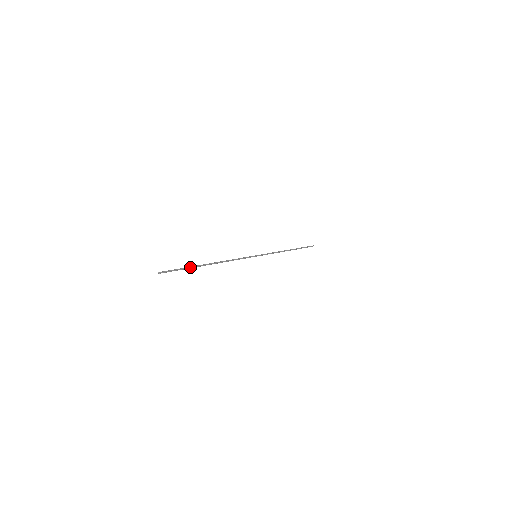
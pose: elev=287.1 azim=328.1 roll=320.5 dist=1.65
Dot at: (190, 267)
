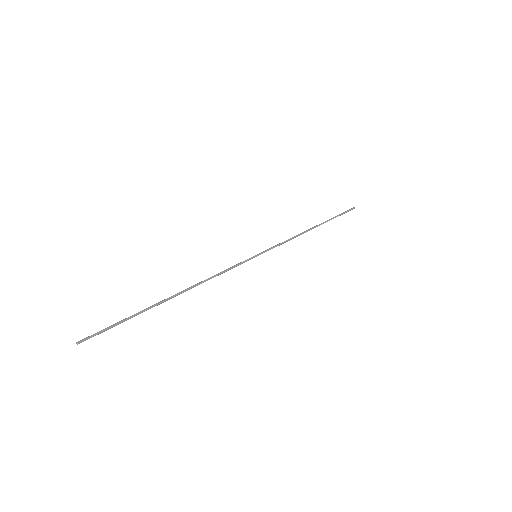
Dot at: (136, 314)
